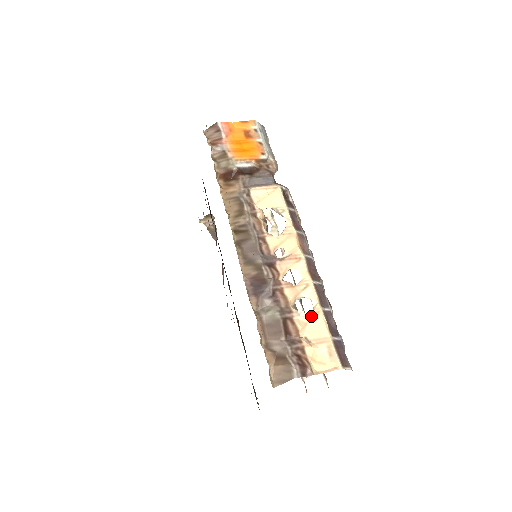
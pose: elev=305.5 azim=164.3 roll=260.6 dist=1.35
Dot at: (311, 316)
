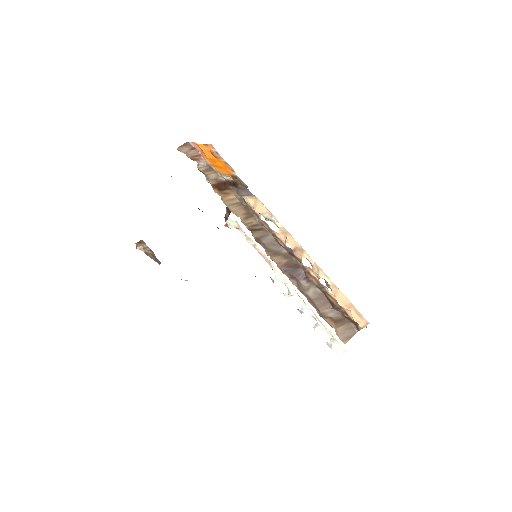
Dot at: (334, 290)
